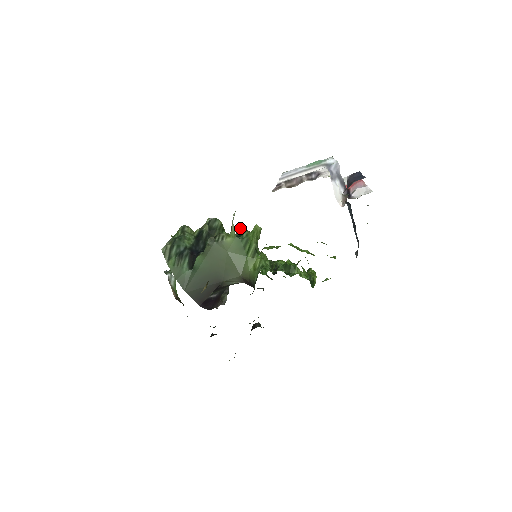
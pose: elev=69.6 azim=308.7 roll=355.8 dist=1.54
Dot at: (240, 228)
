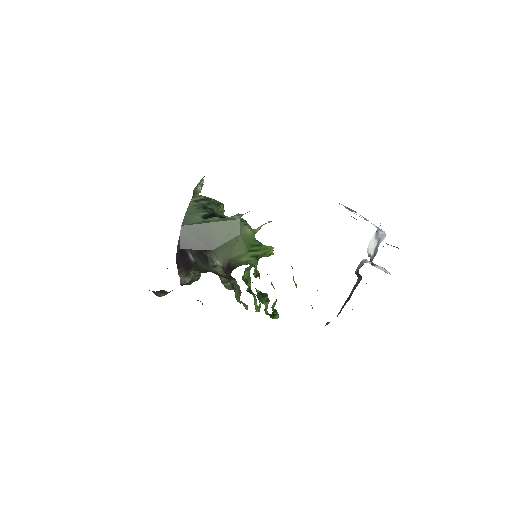
Dot at: occluded
